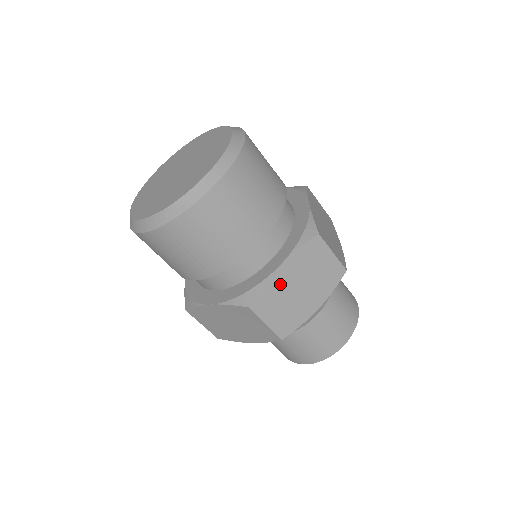
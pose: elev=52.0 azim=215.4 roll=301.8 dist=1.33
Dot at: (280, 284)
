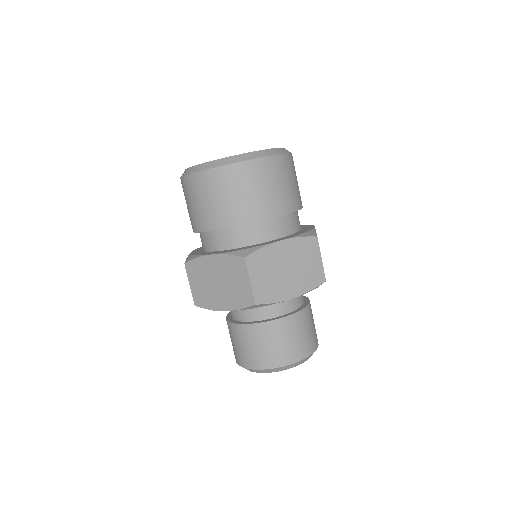
Dot at: (275, 255)
